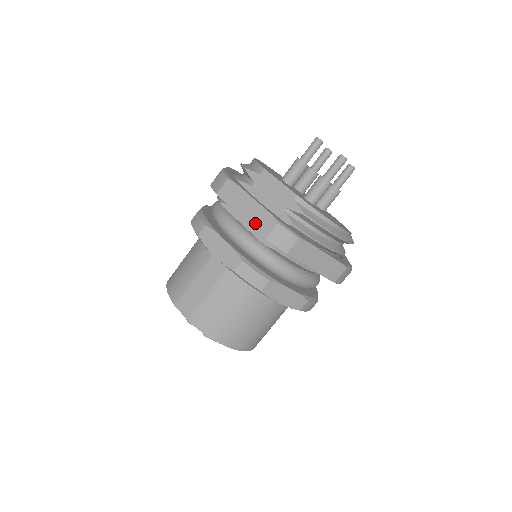
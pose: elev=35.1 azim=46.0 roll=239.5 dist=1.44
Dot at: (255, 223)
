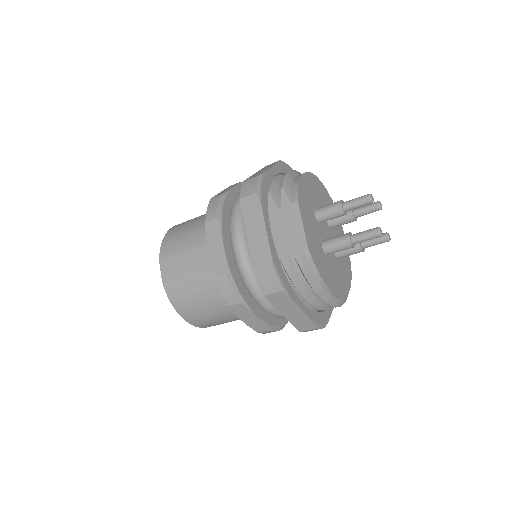
Dot at: (254, 252)
